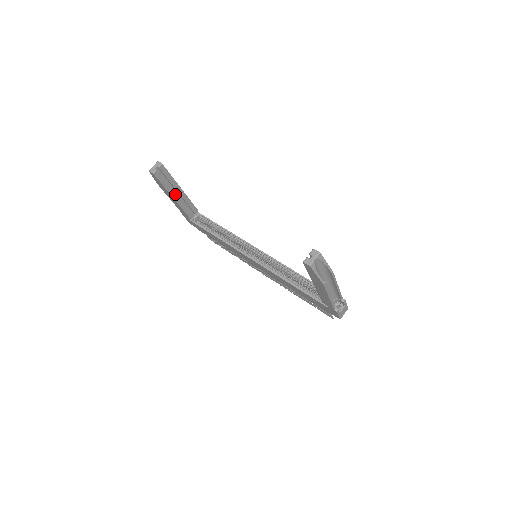
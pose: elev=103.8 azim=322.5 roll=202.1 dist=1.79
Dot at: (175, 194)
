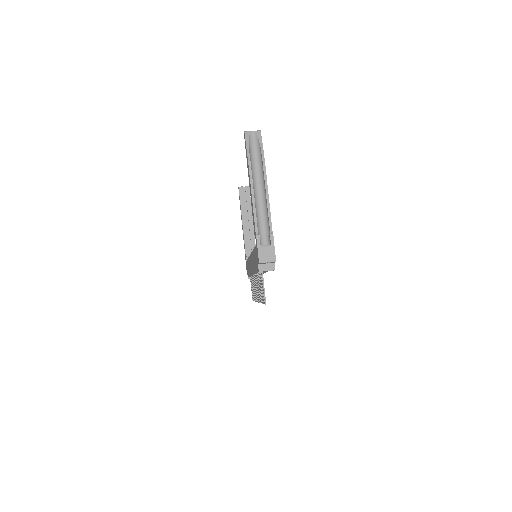
Dot at: (246, 219)
